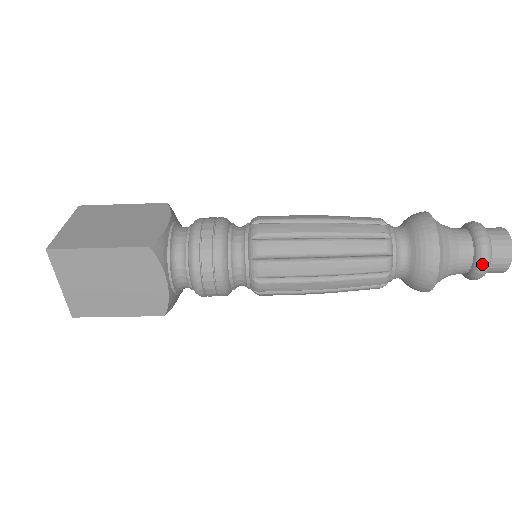
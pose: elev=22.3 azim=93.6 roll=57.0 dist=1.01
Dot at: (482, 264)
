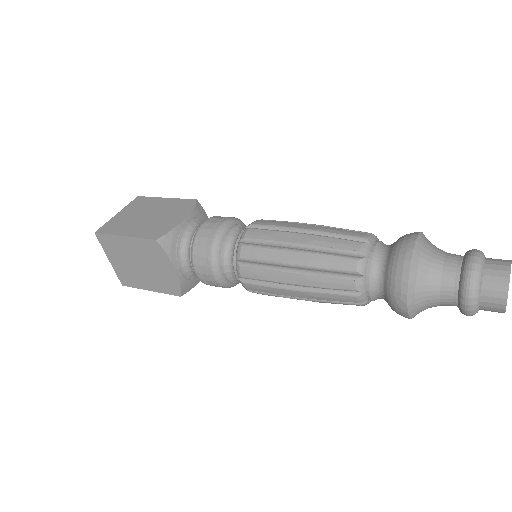
Dot at: (465, 300)
